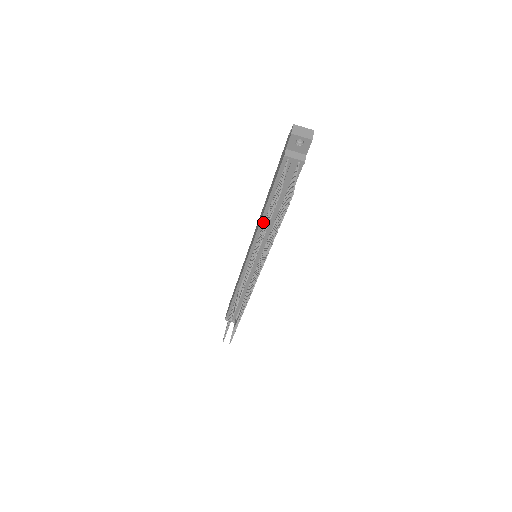
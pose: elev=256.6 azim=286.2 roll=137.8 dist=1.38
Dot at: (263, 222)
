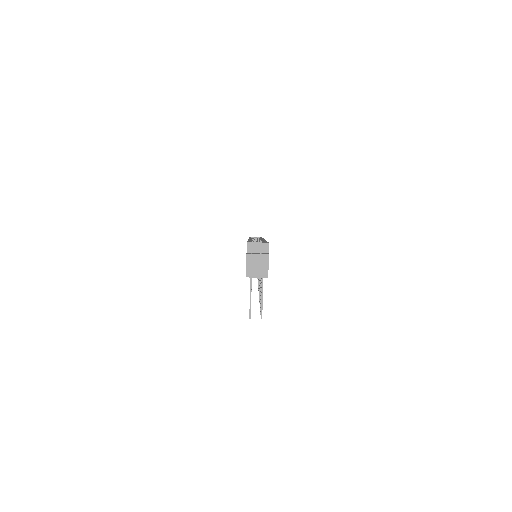
Dot at: occluded
